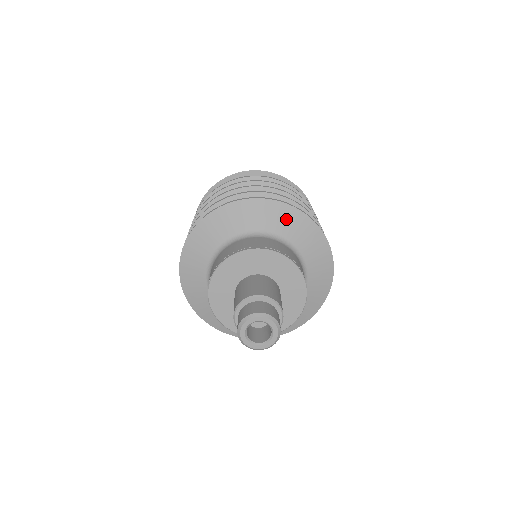
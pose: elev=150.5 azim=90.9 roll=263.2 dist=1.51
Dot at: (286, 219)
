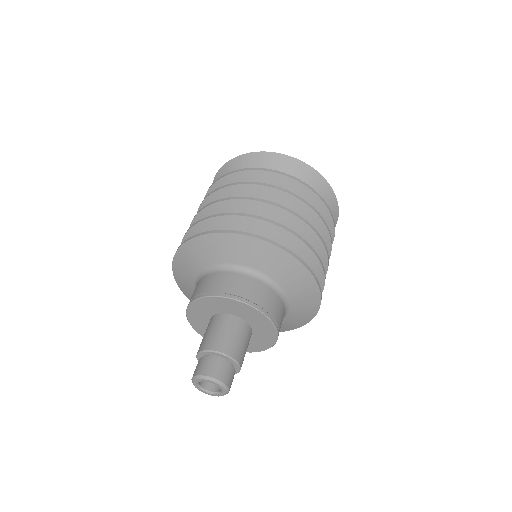
Dot at: (264, 255)
